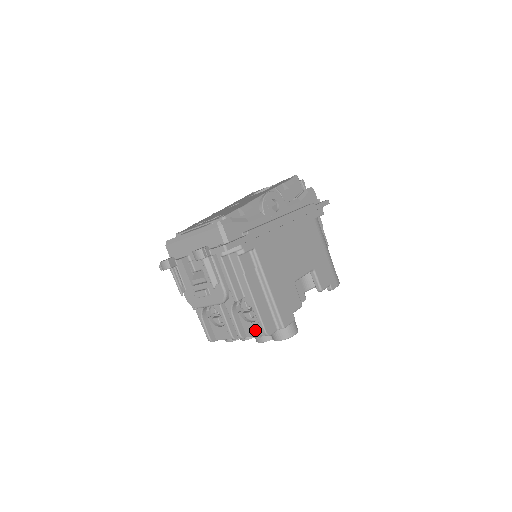
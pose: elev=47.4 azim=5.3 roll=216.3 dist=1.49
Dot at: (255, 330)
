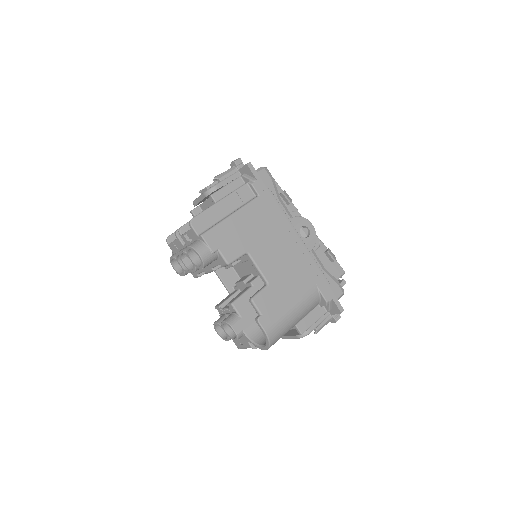
Dot at: occluded
